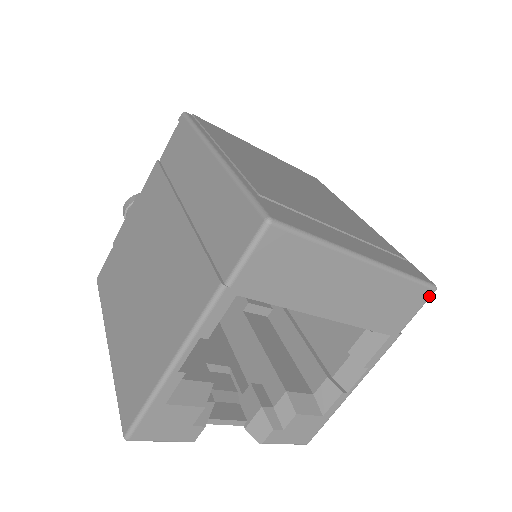
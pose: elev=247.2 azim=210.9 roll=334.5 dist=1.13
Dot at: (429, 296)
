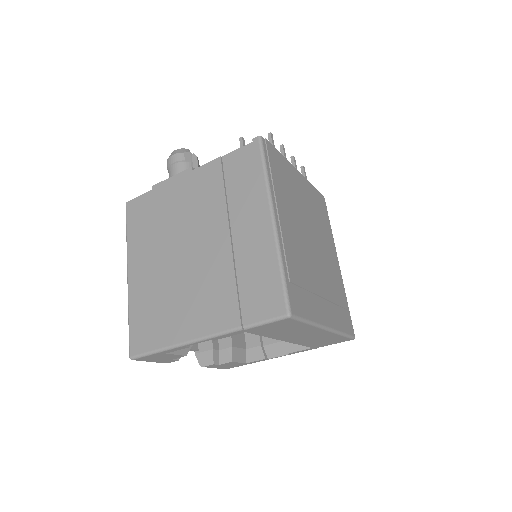
Dot at: (348, 340)
